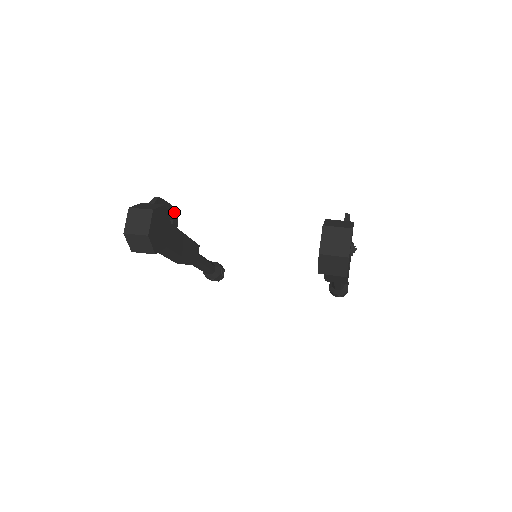
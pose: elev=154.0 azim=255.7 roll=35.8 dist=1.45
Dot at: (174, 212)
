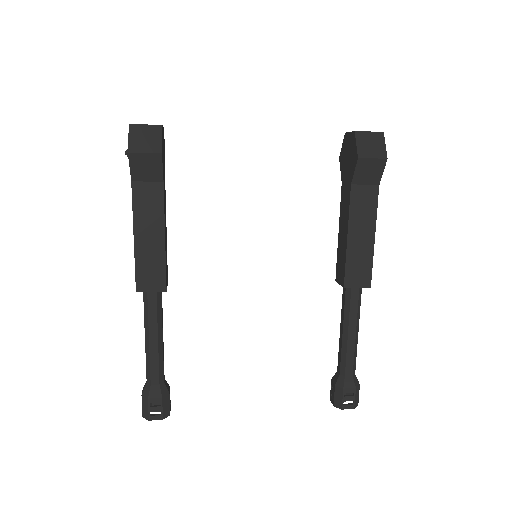
Dot at: occluded
